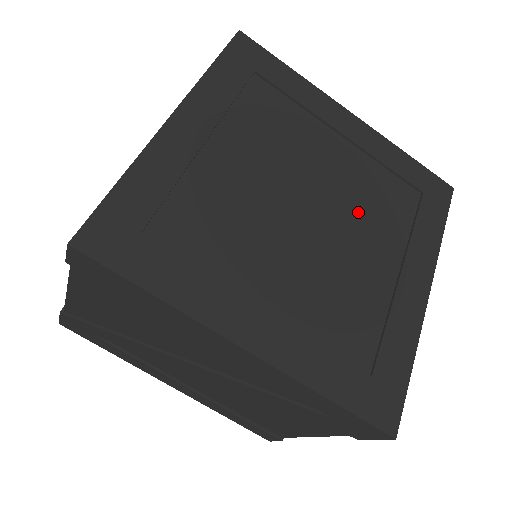
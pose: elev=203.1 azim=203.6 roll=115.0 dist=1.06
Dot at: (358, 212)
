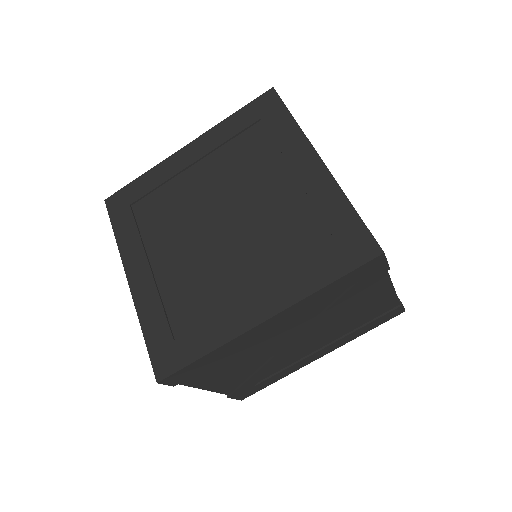
Dot at: (243, 183)
